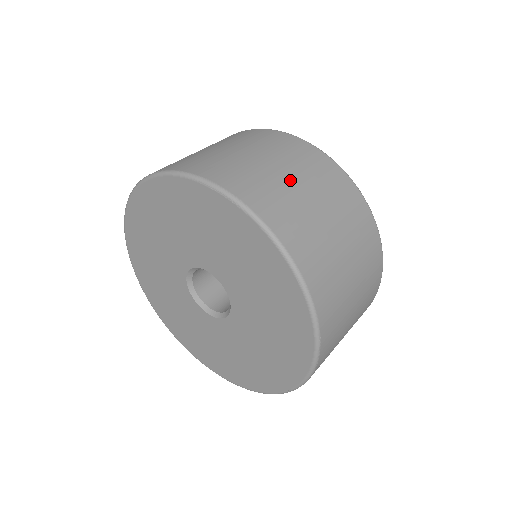
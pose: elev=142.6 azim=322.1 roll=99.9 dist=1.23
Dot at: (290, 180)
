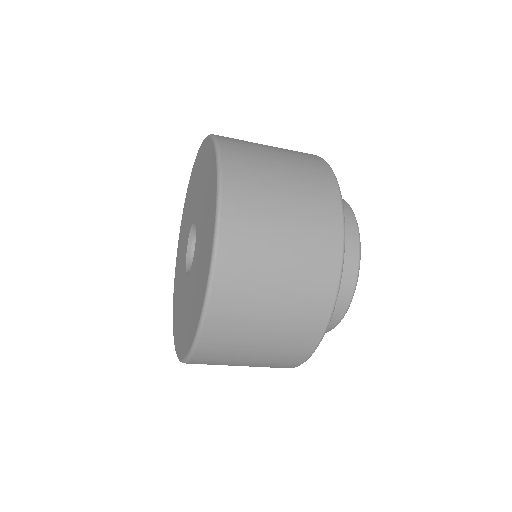
Dot at: occluded
